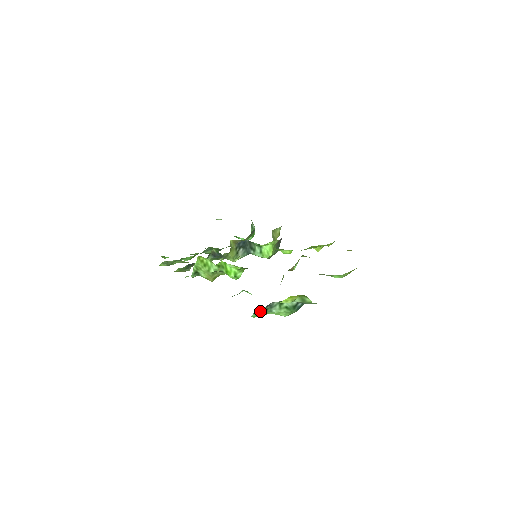
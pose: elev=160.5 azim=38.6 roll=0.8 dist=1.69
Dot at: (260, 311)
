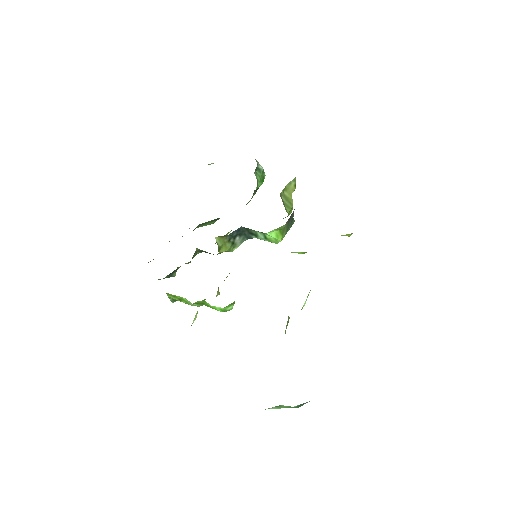
Dot at: occluded
